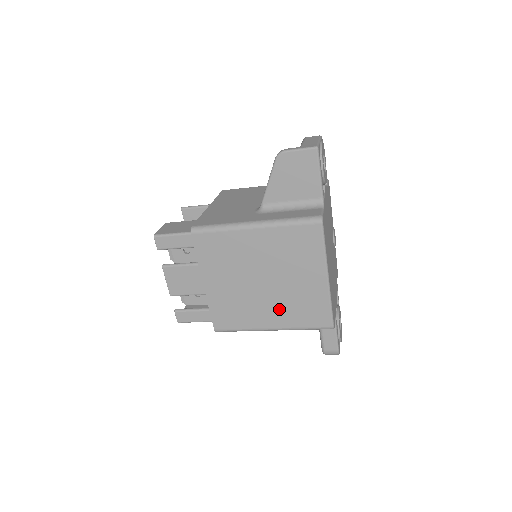
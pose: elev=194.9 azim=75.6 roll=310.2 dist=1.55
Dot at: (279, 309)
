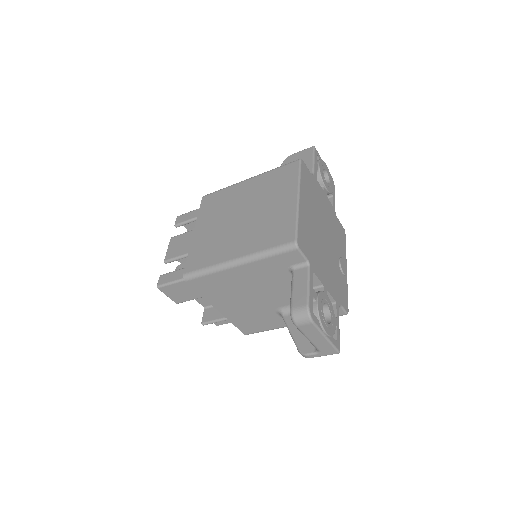
Dot at: (248, 237)
